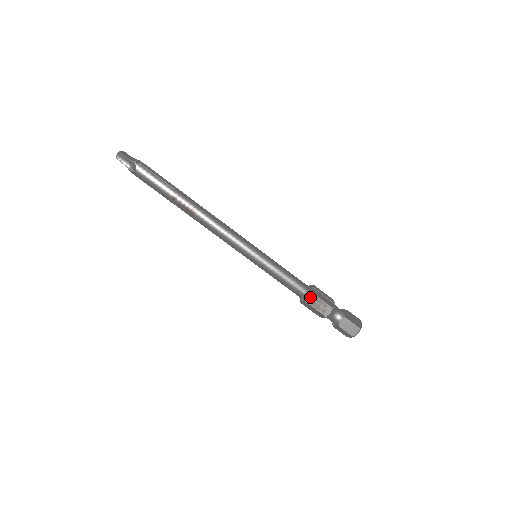
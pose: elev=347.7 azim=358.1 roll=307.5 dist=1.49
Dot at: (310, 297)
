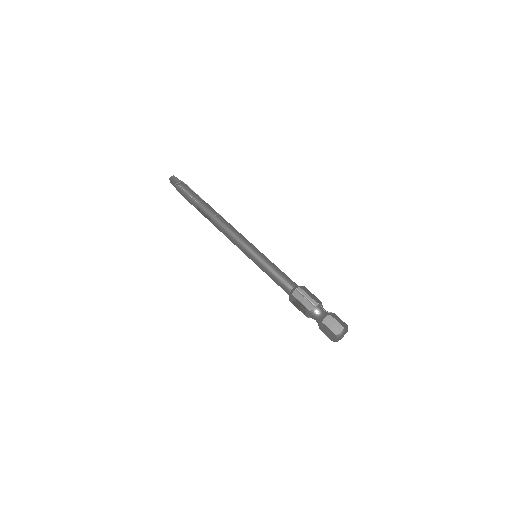
Dot at: (292, 298)
